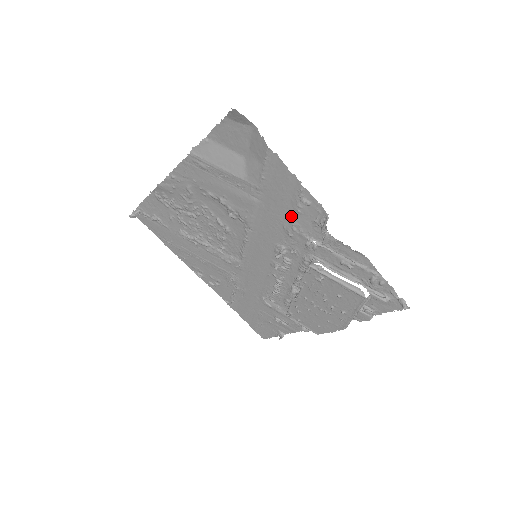
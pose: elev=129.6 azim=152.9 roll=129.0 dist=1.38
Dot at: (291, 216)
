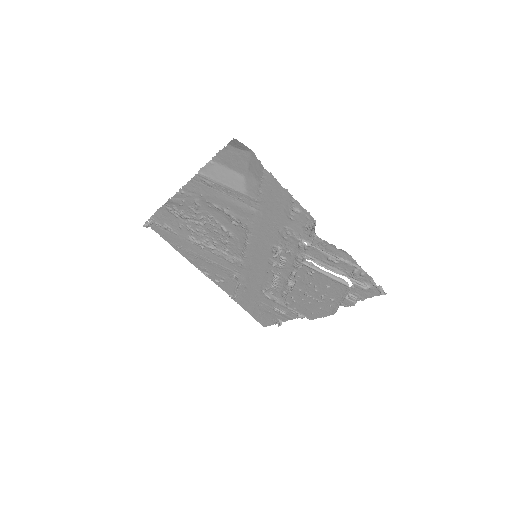
Dot at: (285, 222)
